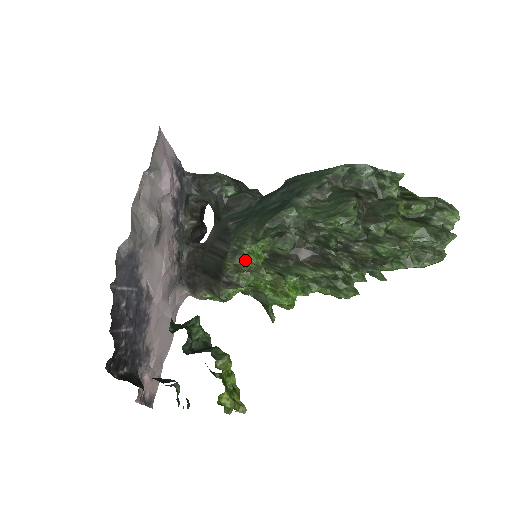
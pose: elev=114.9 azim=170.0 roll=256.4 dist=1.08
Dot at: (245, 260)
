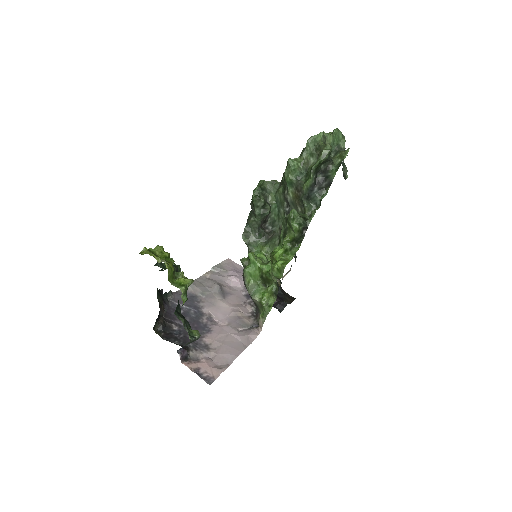
Dot at: (243, 258)
